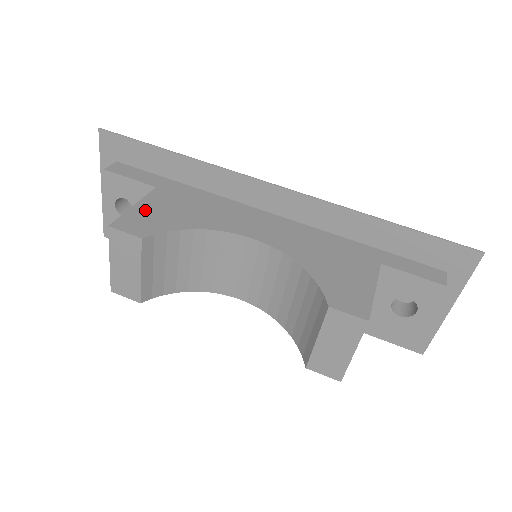
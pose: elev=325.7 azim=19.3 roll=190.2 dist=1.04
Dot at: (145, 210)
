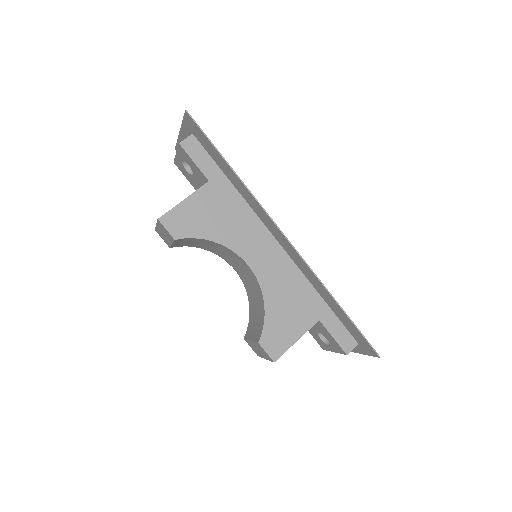
Dot at: (189, 209)
